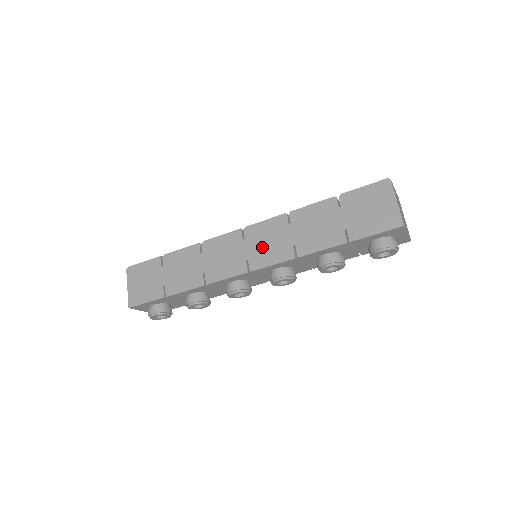
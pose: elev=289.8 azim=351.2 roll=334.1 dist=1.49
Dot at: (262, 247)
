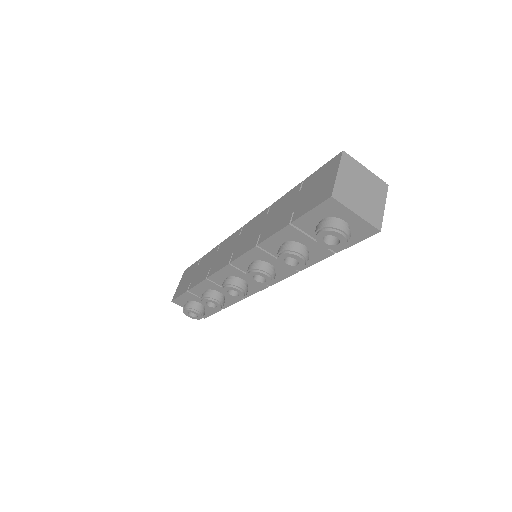
Dot at: (244, 239)
